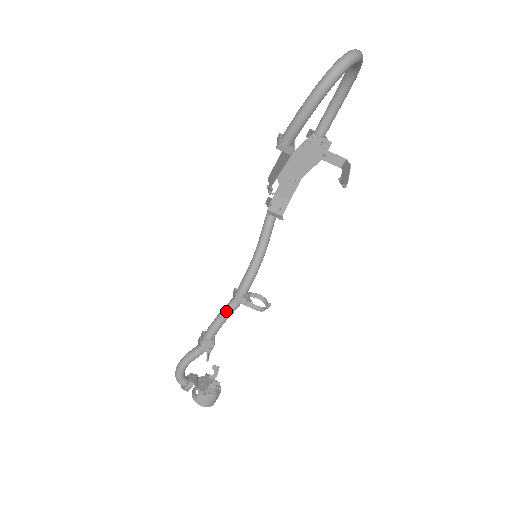
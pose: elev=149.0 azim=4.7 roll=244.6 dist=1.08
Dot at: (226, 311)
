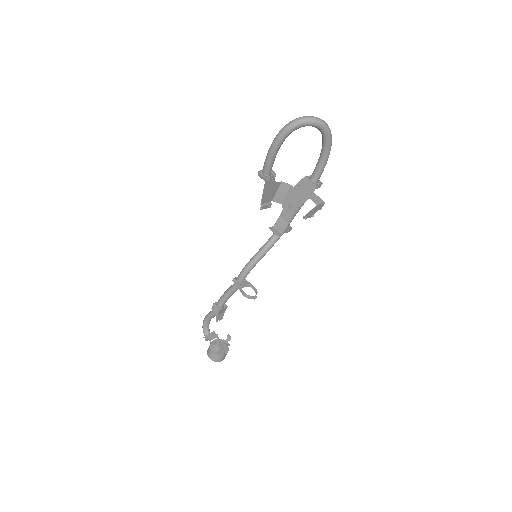
Dot at: (230, 288)
